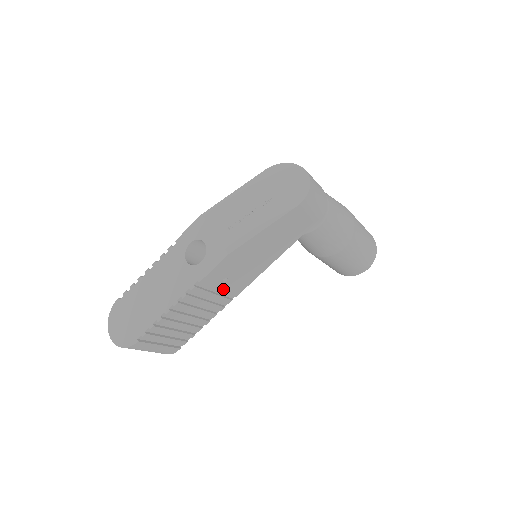
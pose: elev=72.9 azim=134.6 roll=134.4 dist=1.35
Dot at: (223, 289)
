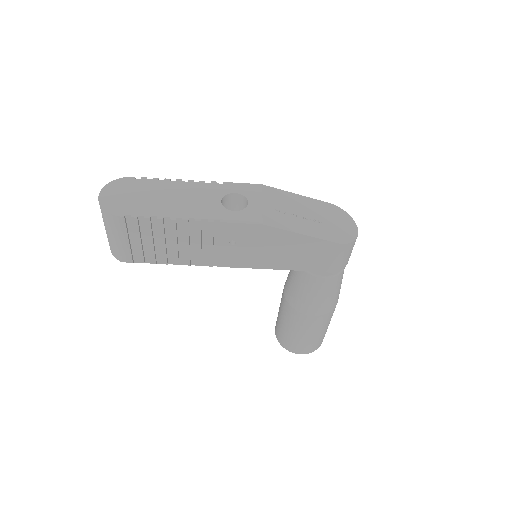
Dot at: (222, 249)
